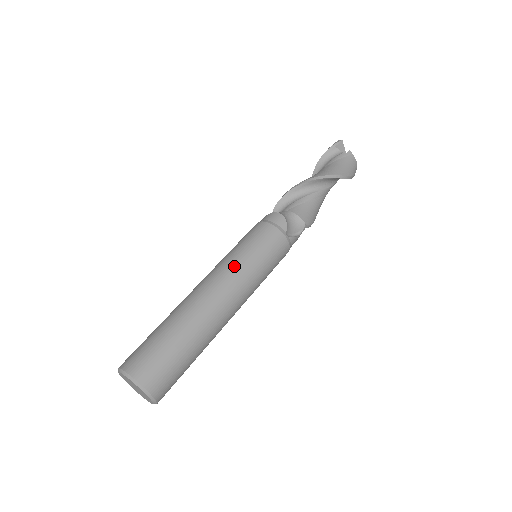
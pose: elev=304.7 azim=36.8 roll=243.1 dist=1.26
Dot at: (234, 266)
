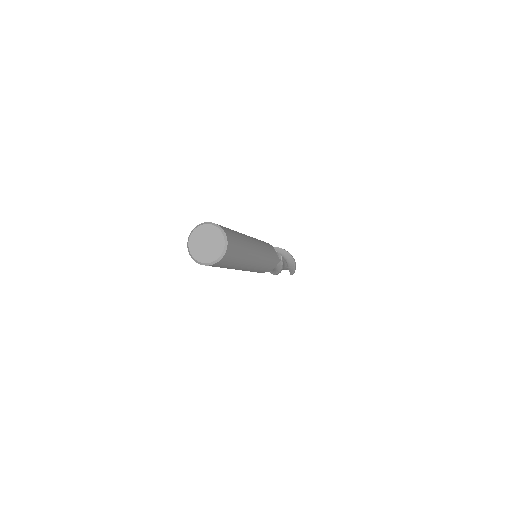
Dot at: occluded
